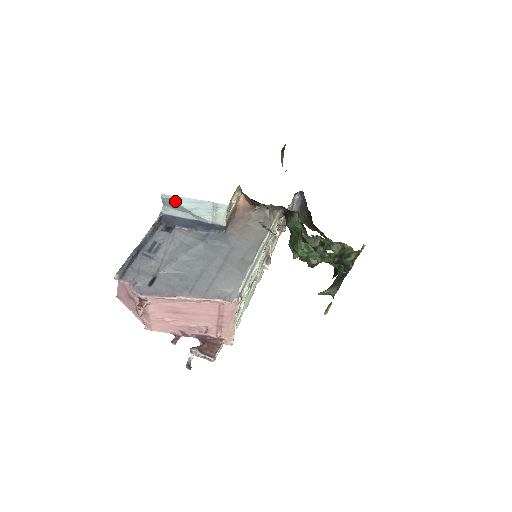
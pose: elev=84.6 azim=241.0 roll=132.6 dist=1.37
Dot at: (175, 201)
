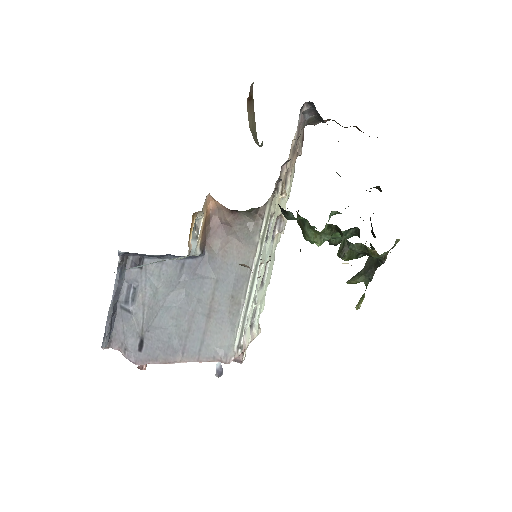
Dot at: occluded
